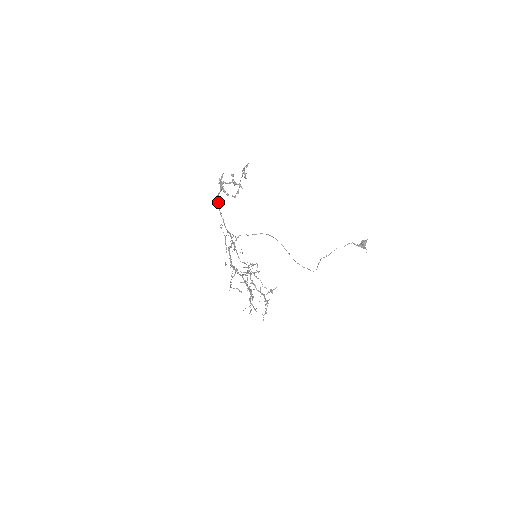
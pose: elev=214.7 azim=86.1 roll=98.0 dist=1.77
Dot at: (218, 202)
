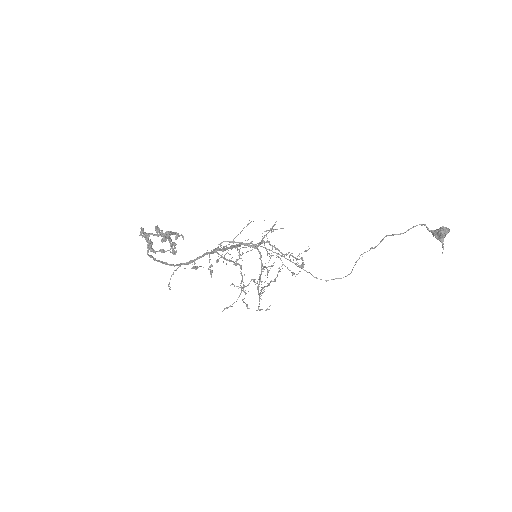
Dot at: occluded
